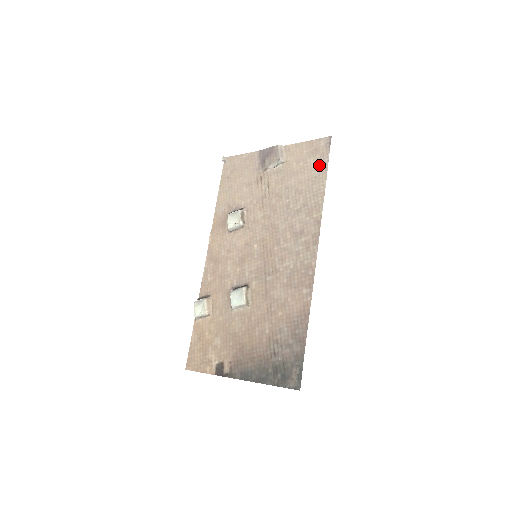
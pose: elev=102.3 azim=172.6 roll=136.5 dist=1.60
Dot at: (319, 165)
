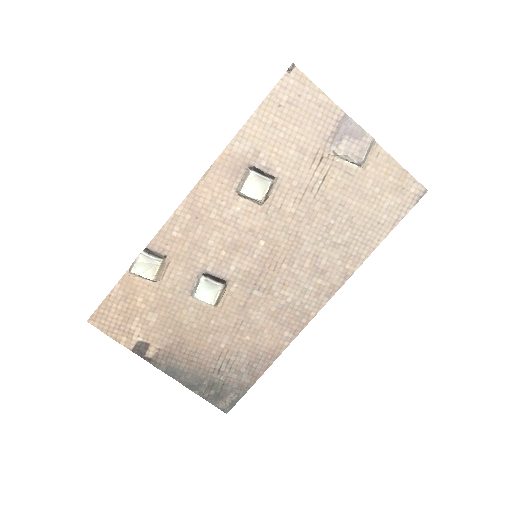
Dot at: (392, 213)
